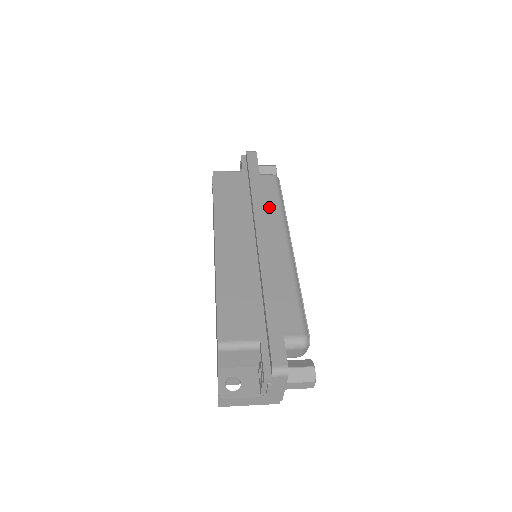
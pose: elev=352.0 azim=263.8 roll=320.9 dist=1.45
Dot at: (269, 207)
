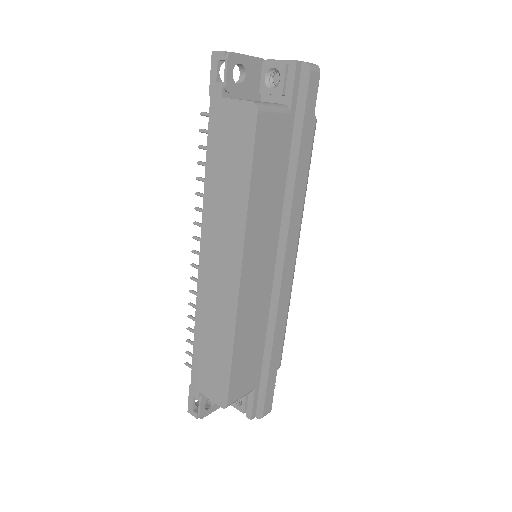
Dot at: occluded
